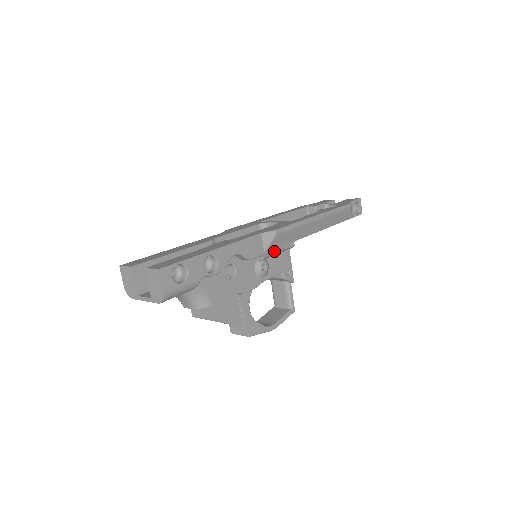
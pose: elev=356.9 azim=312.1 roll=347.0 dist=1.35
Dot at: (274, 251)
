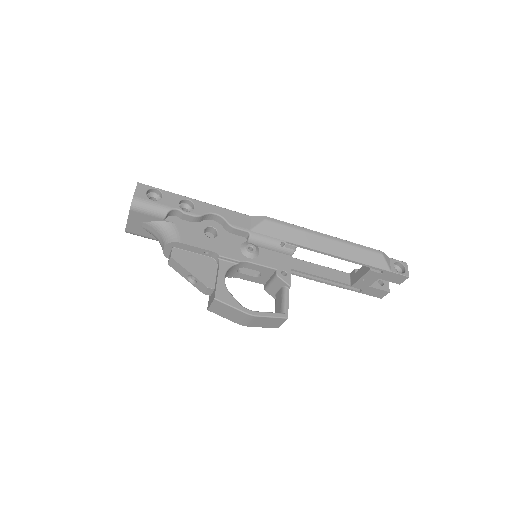
Dot at: (264, 237)
